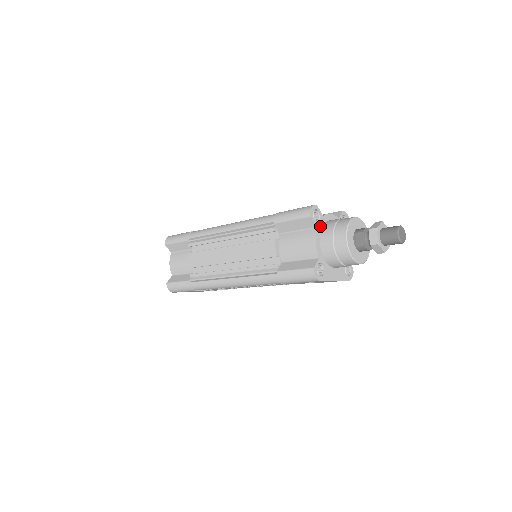
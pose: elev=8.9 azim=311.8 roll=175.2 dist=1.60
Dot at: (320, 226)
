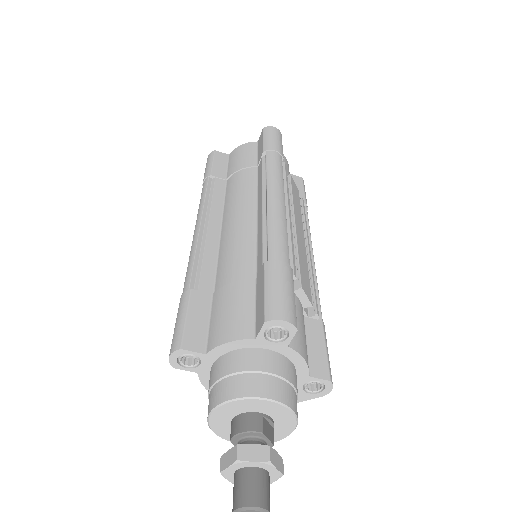
Dot at: (206, 368)
